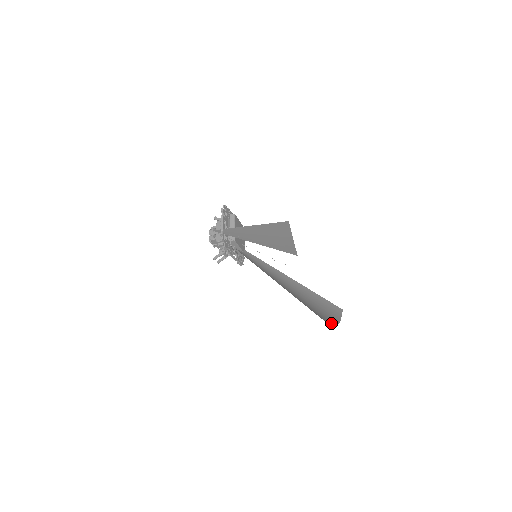
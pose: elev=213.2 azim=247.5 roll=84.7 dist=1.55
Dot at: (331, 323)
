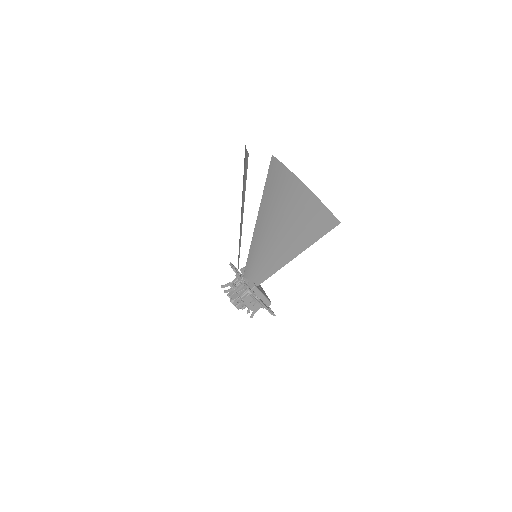
Dot at: (288, 177)
